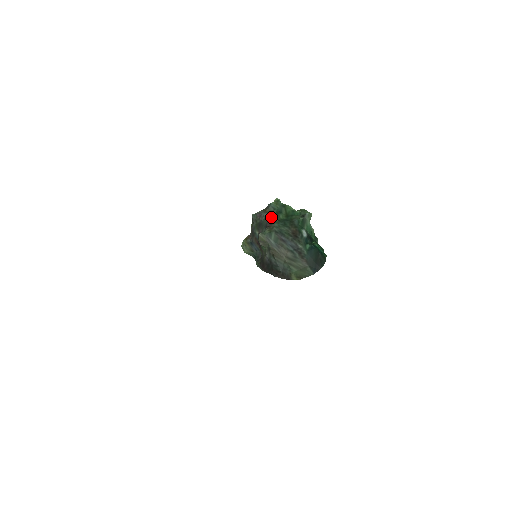
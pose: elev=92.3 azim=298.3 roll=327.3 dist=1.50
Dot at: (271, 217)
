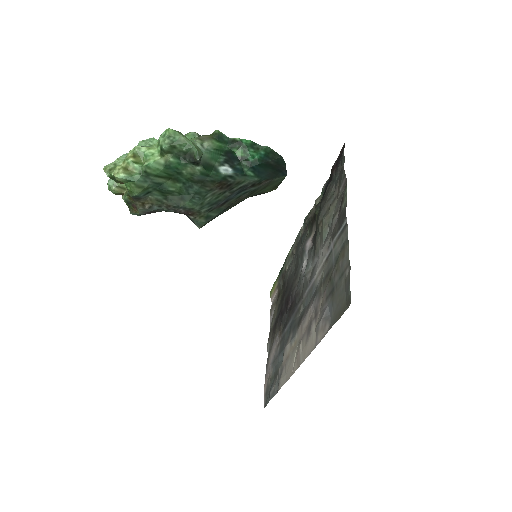
Dot at: (171, 206)
